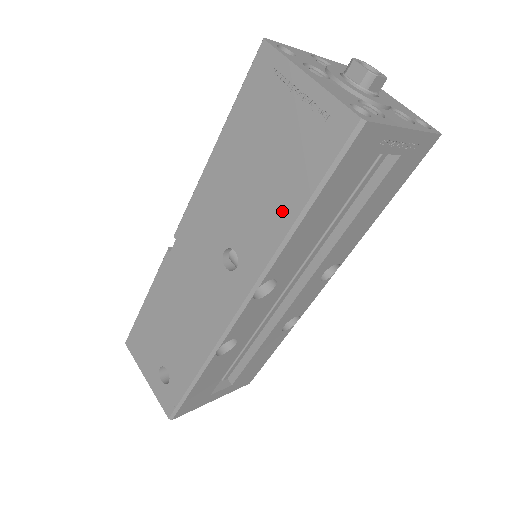
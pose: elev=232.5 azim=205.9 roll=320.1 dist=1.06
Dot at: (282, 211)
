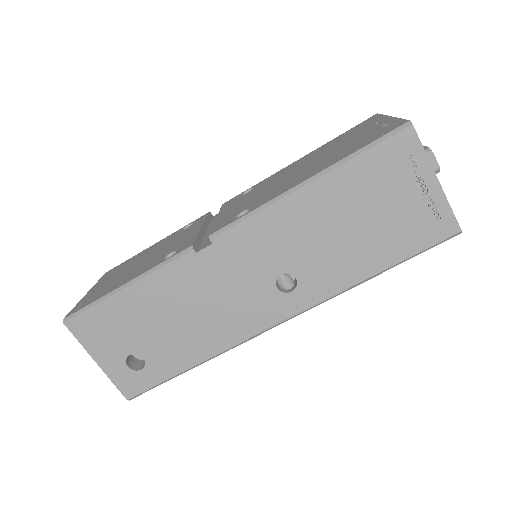
Dot at: (364, 265)
